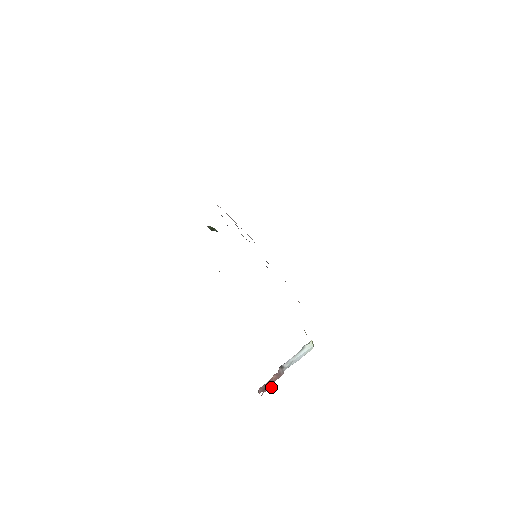
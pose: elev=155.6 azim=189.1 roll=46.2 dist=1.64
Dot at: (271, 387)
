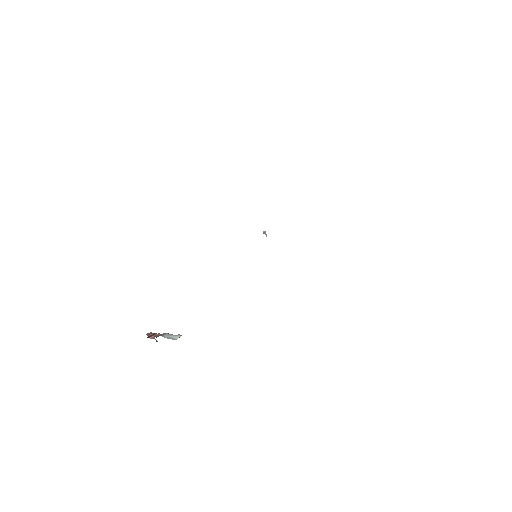
Dot at: occluded
